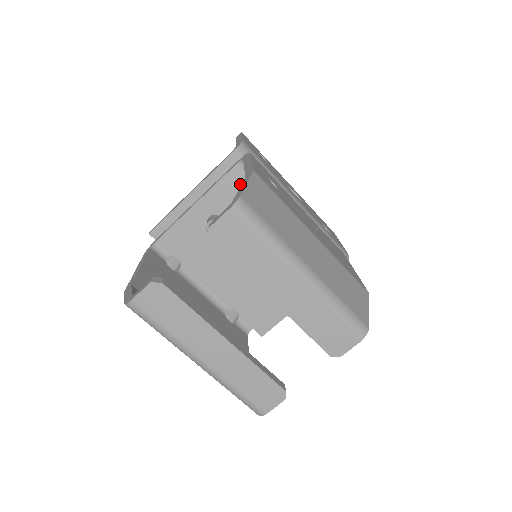
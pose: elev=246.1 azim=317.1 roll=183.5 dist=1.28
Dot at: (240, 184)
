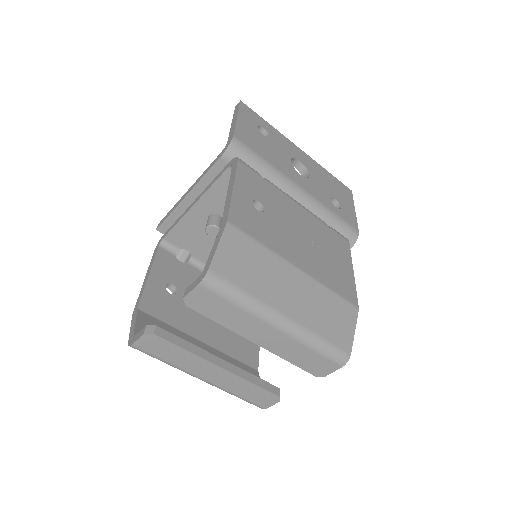
Dot at: occluded
